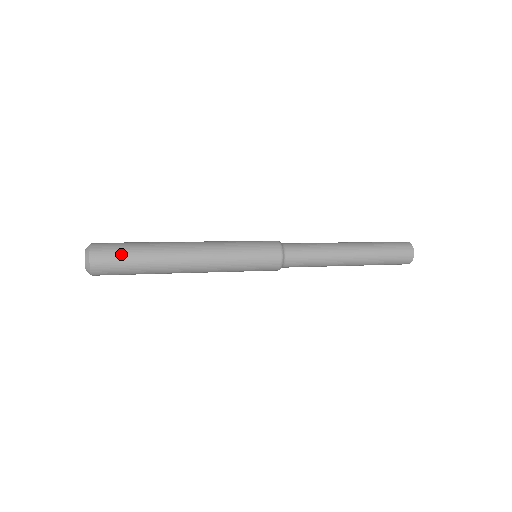
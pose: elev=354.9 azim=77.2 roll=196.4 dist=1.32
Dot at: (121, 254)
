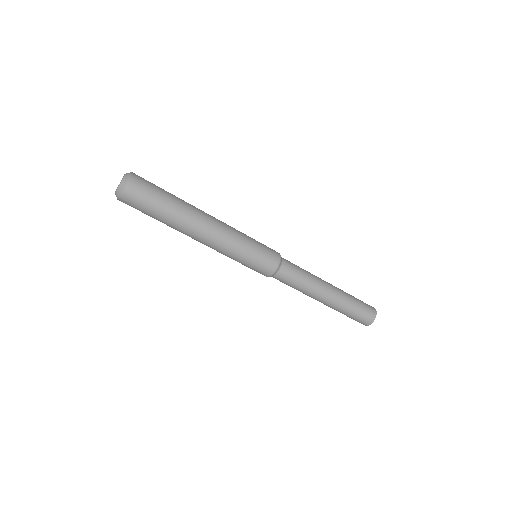
Dot at: (157, 186)
